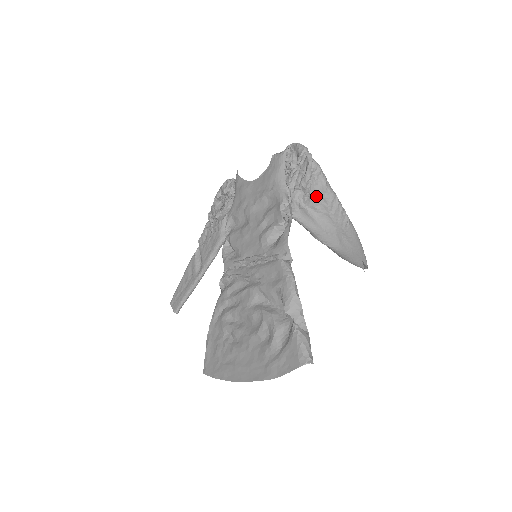
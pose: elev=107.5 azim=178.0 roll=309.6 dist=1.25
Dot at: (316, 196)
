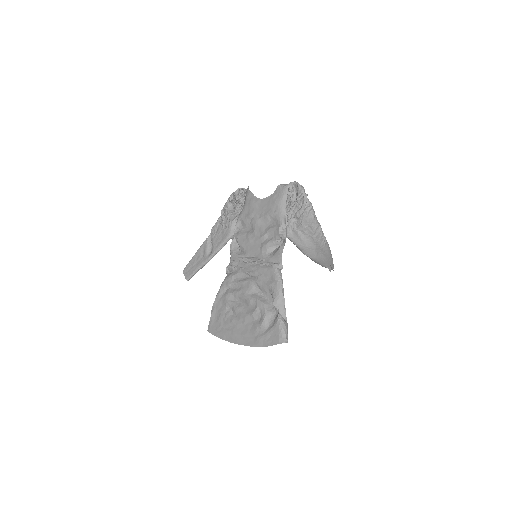
Dot at: (306, 224)
